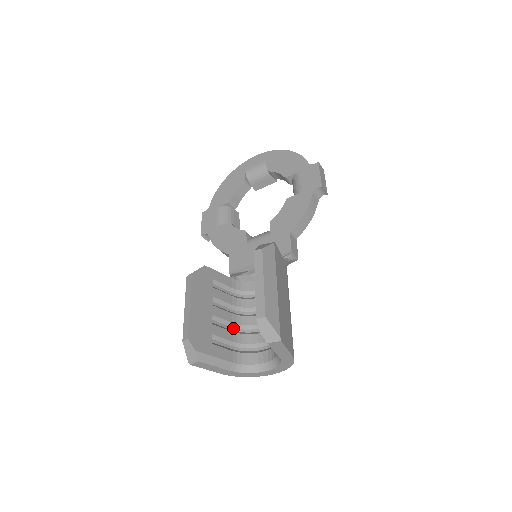
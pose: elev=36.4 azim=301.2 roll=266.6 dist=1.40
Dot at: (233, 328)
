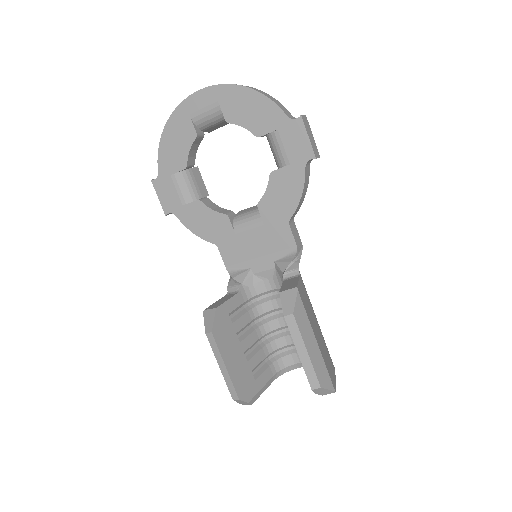
Dot at: (260, 341)
